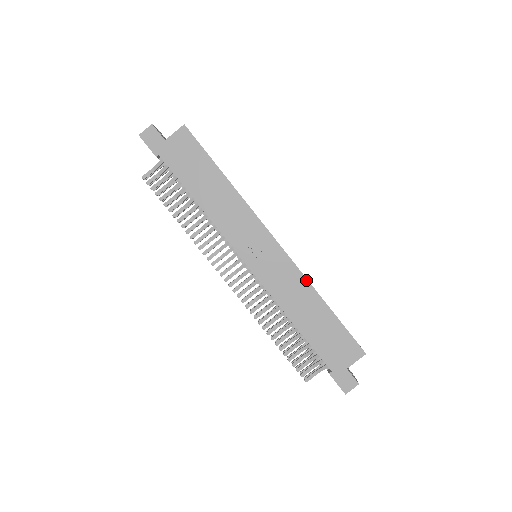
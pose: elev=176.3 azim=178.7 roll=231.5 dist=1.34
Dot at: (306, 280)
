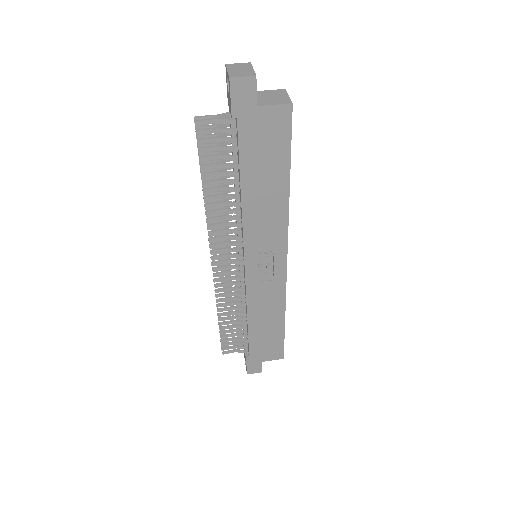
Dot at: (284, 300)
